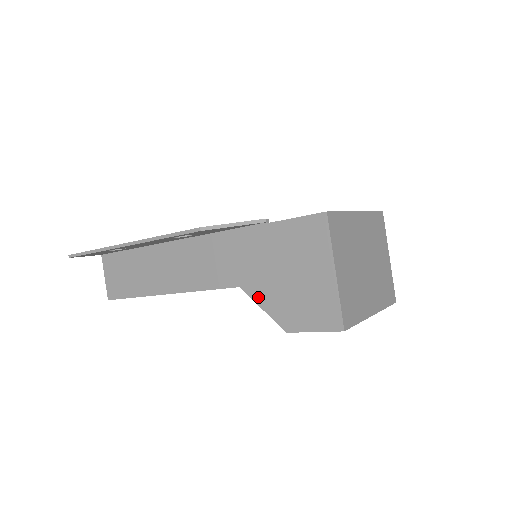
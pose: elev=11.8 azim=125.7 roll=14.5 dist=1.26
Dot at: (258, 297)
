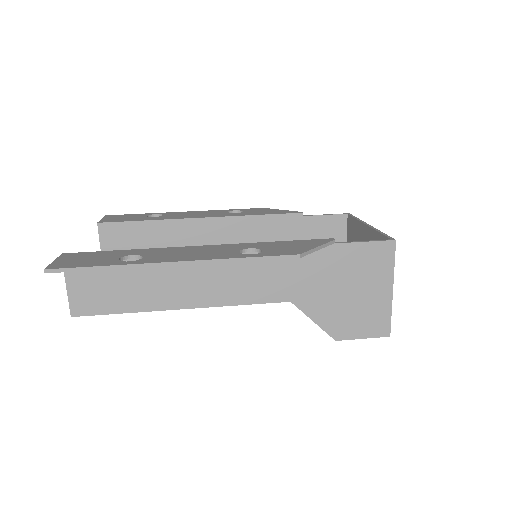
Dot at: (311, 311)
